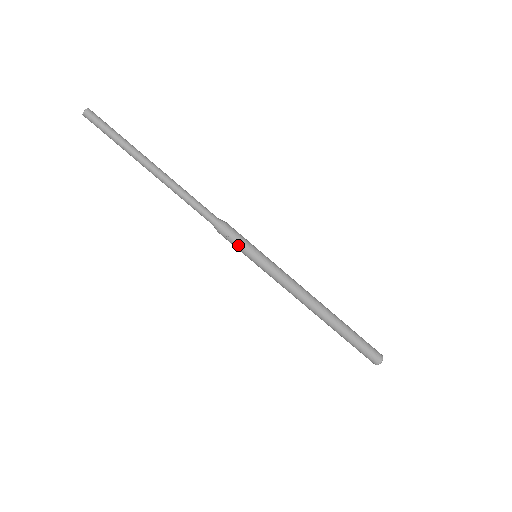
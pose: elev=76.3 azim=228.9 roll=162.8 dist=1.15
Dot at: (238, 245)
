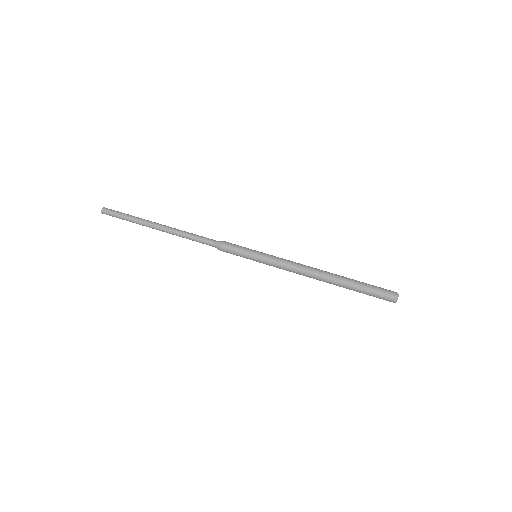
Dot at: (238, 254)
